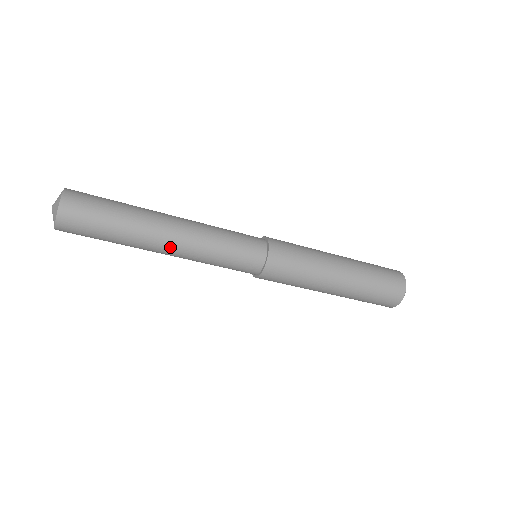
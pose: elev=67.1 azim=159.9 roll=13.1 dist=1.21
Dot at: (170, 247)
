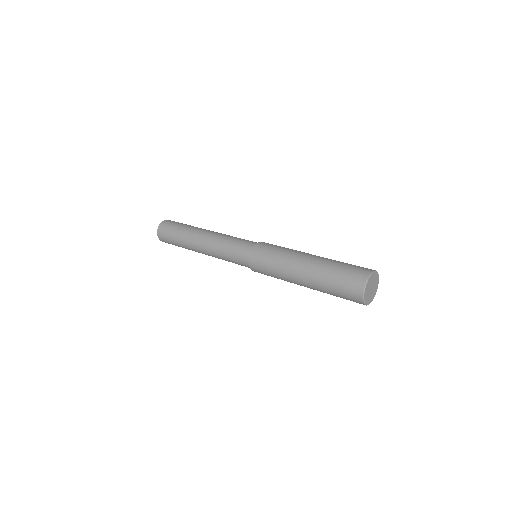
Dot at: (201, 244)
